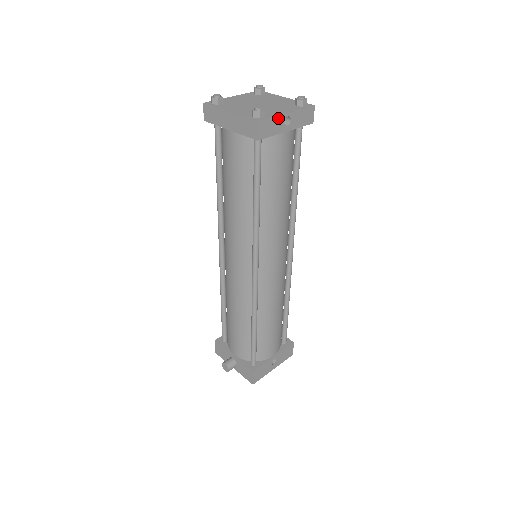
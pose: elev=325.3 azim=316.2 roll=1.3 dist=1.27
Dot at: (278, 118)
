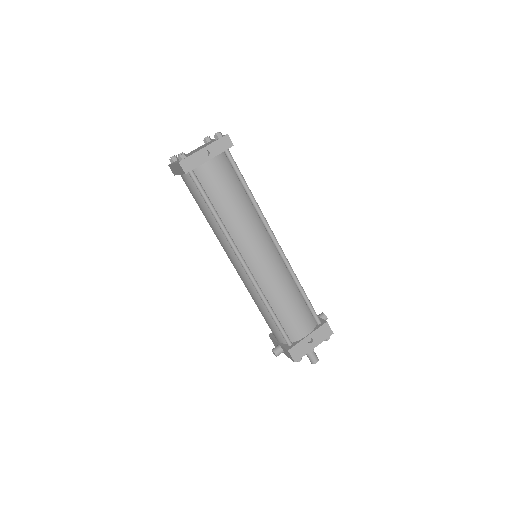
Dot at: (196, 154)
